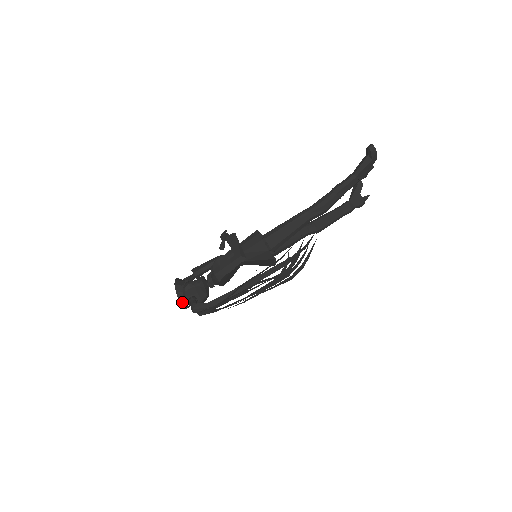
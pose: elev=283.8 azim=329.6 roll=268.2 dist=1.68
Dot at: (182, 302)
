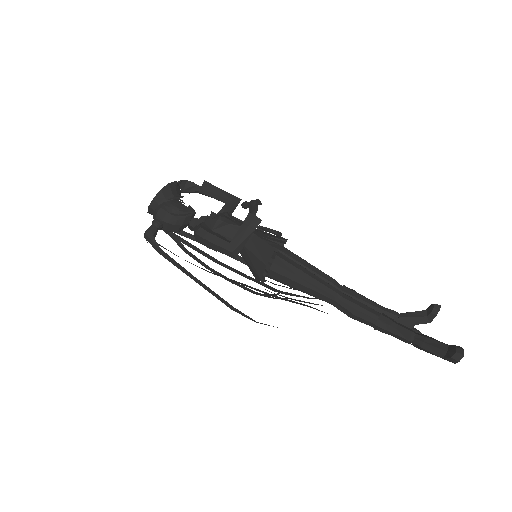
Dot at: (151, 210)
